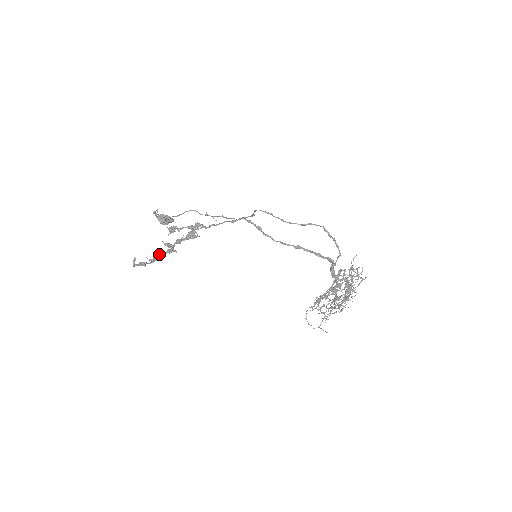
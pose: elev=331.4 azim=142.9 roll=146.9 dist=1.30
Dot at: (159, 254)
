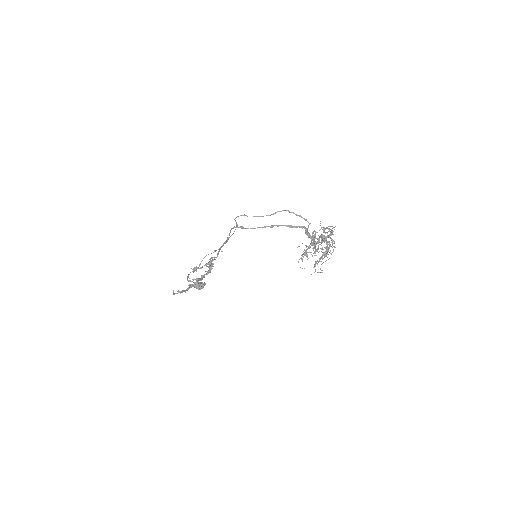
Dot at: (190, 284)
